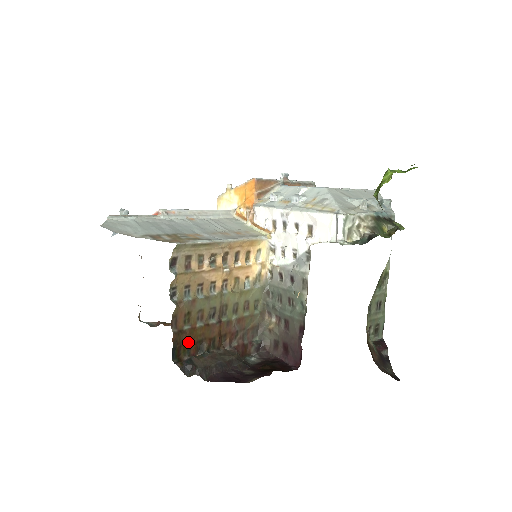
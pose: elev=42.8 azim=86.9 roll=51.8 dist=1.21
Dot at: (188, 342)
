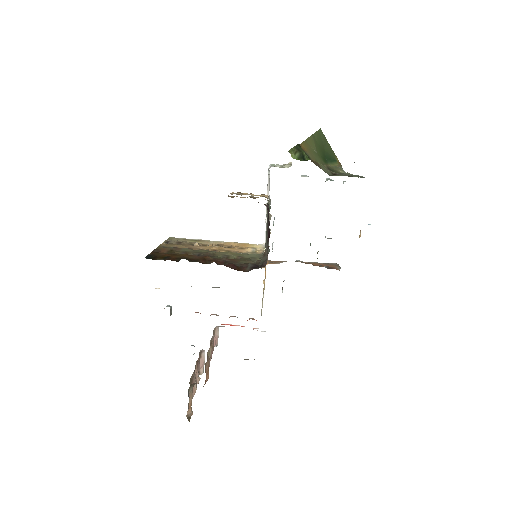
Dot at: (166, 257)
